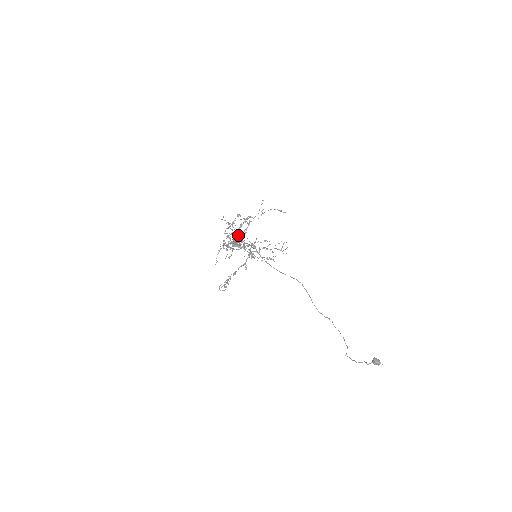
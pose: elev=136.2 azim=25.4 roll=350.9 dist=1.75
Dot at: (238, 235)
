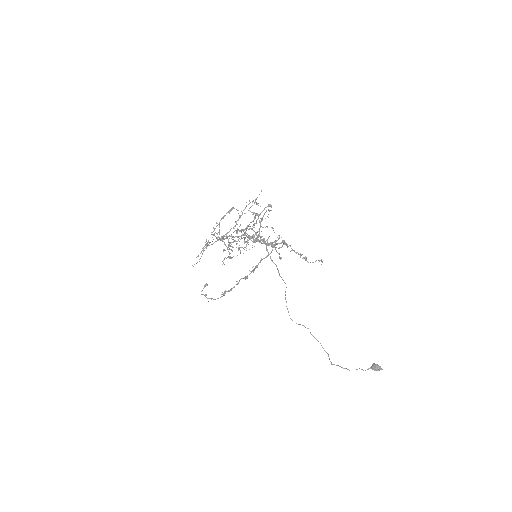
Dot at: (246, 229)
